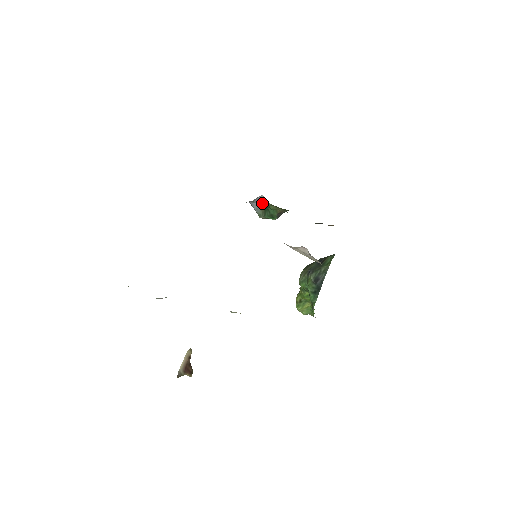
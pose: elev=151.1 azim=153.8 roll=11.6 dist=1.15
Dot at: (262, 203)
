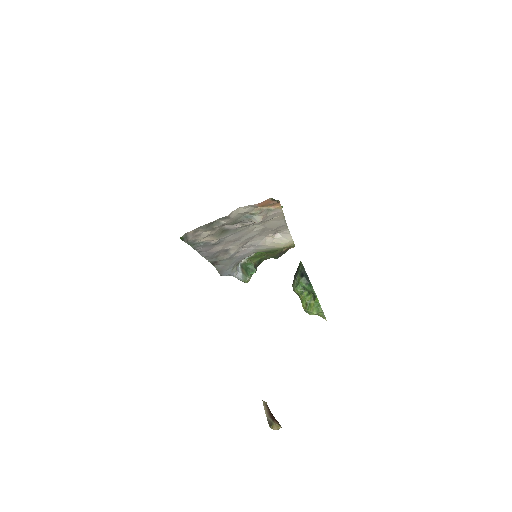
Dot at: (242, 270)
